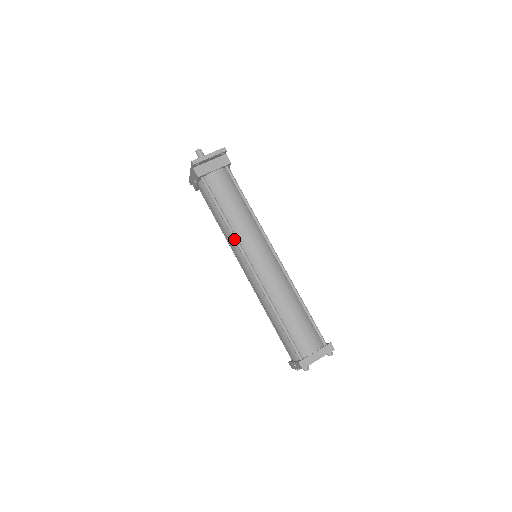
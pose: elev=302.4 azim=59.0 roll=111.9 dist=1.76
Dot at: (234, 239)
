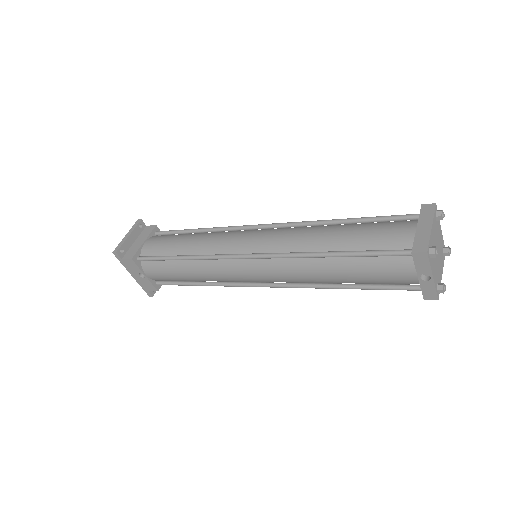
Dot at: (210, 258)
